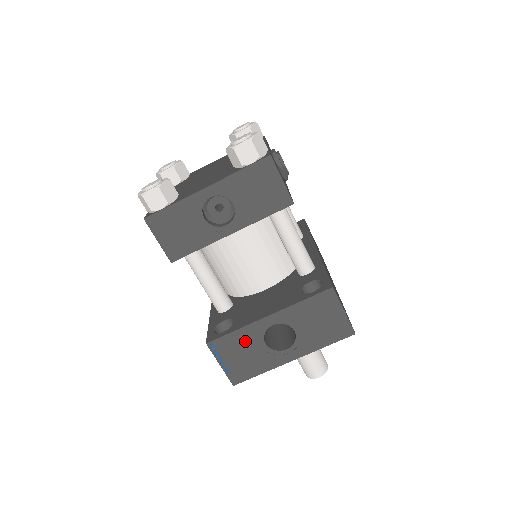
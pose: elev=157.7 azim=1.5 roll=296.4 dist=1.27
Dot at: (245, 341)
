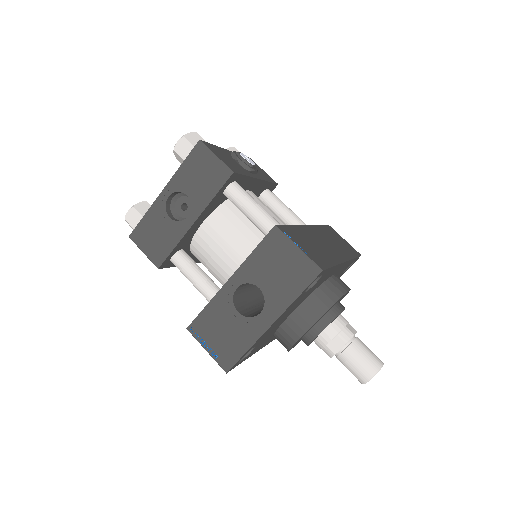
Dot at: (219, 315)
